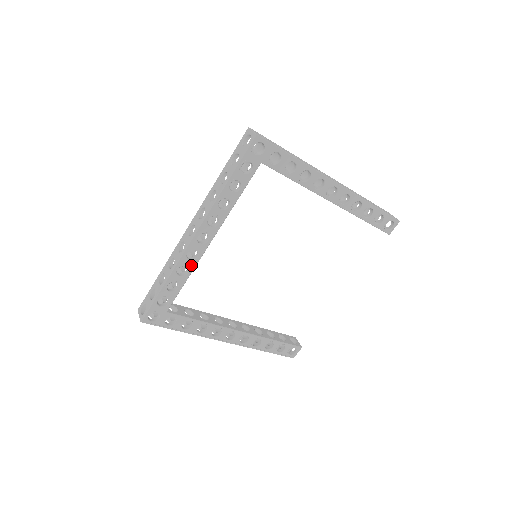
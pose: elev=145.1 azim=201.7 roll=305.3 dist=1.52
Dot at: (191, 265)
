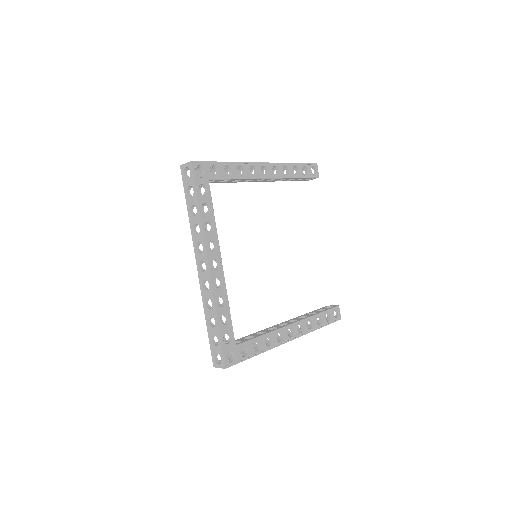
Dot at: (223, 292)
